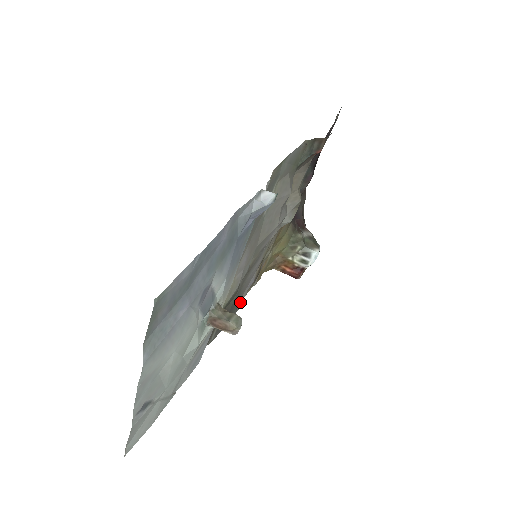
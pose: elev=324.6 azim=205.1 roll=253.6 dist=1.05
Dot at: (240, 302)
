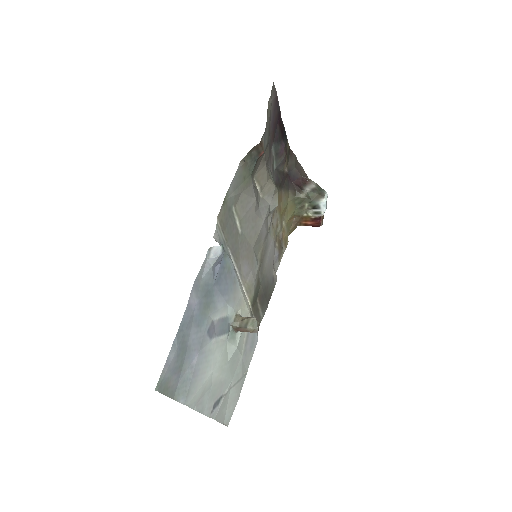
Dot at: (274, 276)
